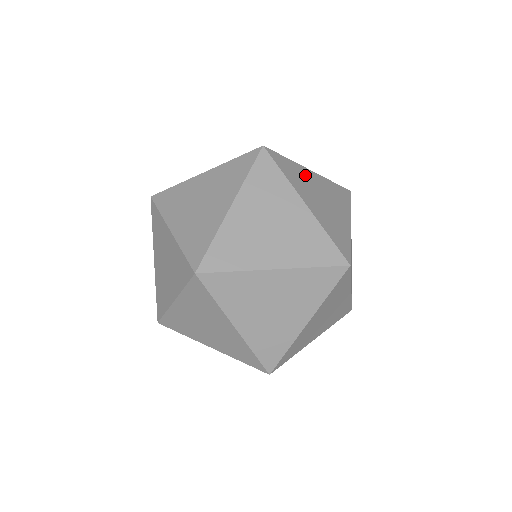
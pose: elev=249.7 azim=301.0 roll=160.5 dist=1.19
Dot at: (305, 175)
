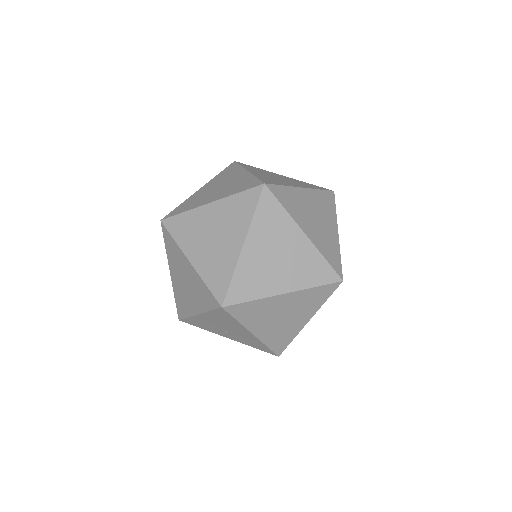
Dot at: occluded
